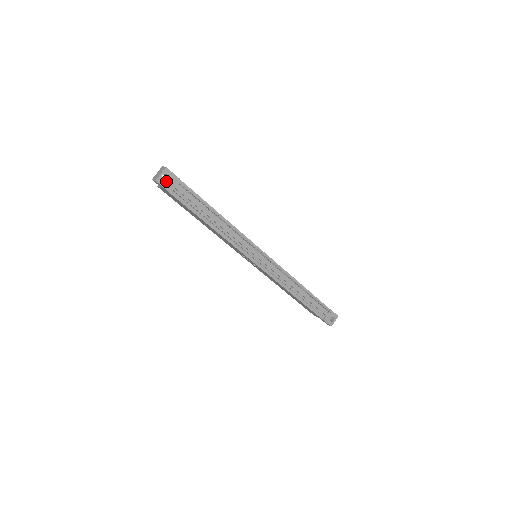
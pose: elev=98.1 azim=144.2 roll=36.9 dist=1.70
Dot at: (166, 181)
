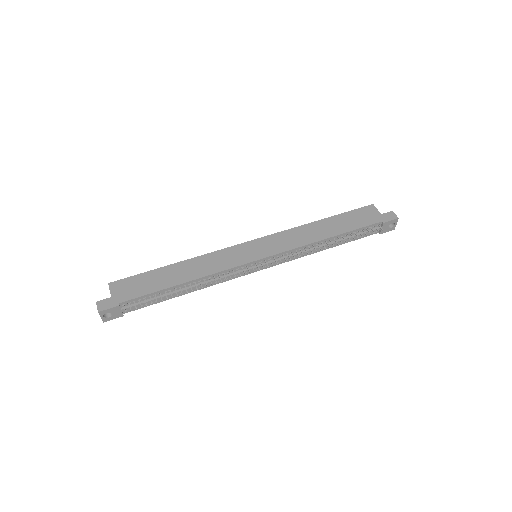
Dot at: (111, 315)
